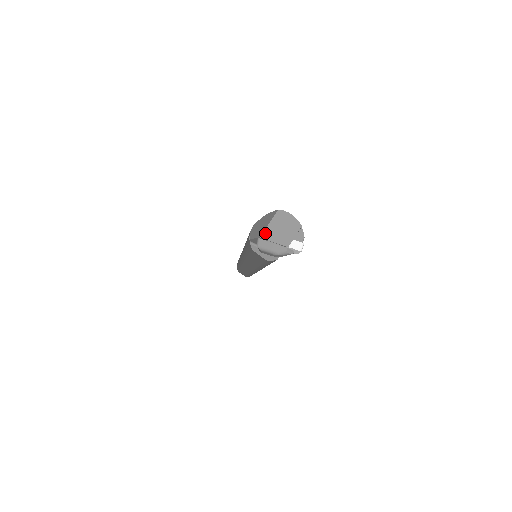
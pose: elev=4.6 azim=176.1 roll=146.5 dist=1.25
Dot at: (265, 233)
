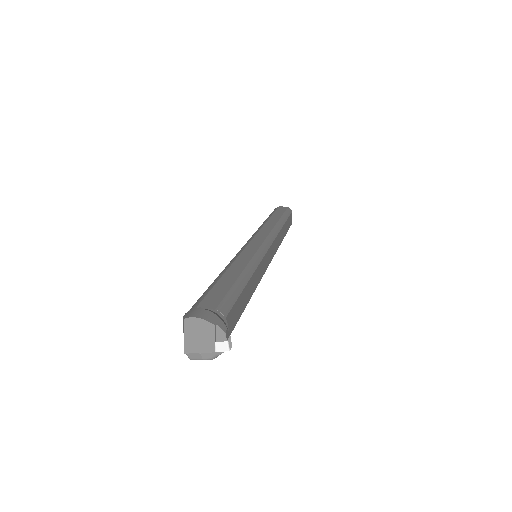
Dot at: (186, 347)
